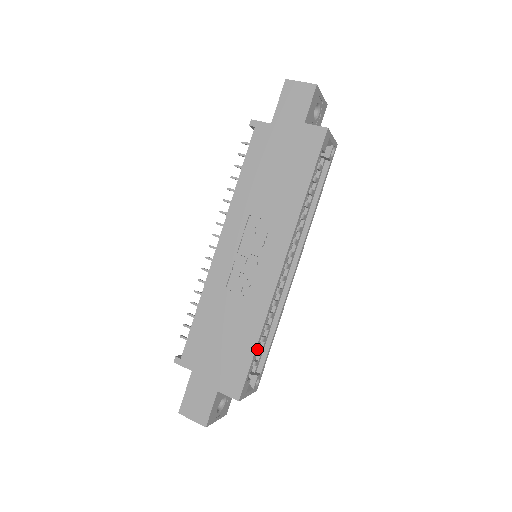
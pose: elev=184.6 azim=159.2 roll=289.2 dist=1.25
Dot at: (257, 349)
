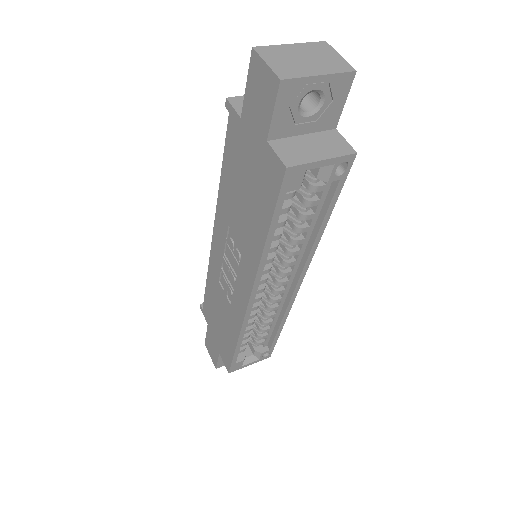
Dot at: (259, 335)
